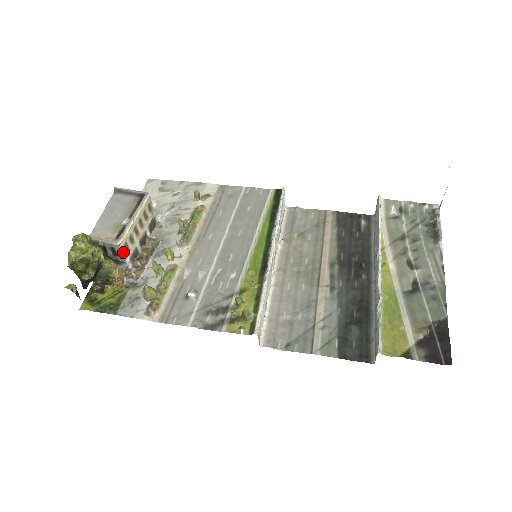
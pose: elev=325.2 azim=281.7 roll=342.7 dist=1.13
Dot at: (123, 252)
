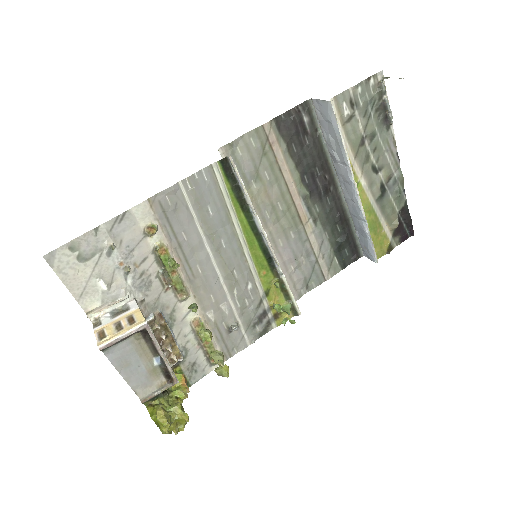
Dot at: occluded
